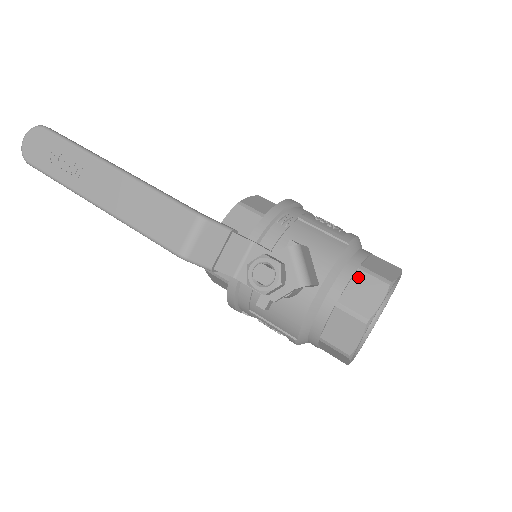
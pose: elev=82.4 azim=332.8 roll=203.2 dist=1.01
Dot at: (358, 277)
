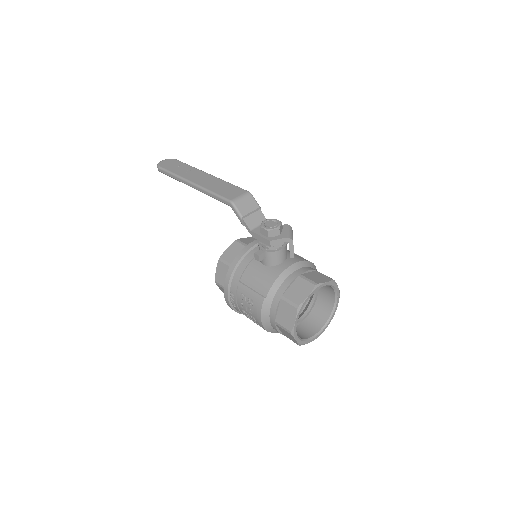
Dot at: (315, 272)
